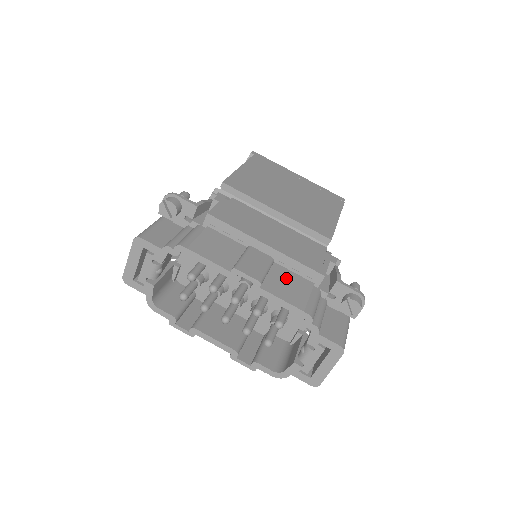
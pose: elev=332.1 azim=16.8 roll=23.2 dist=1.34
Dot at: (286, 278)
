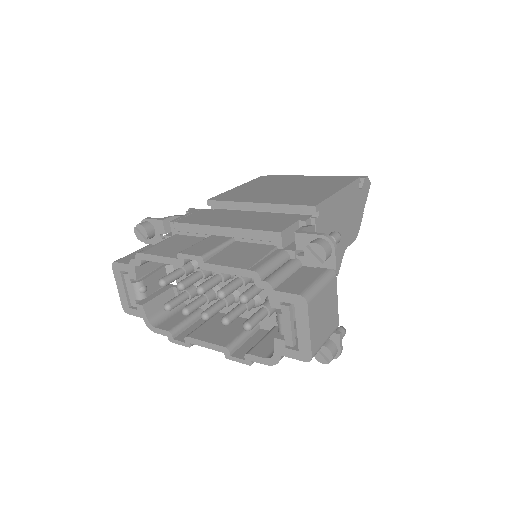
Dot at: (242, 249)
